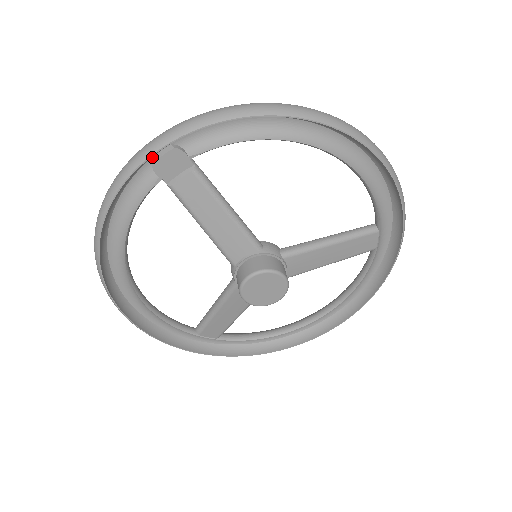
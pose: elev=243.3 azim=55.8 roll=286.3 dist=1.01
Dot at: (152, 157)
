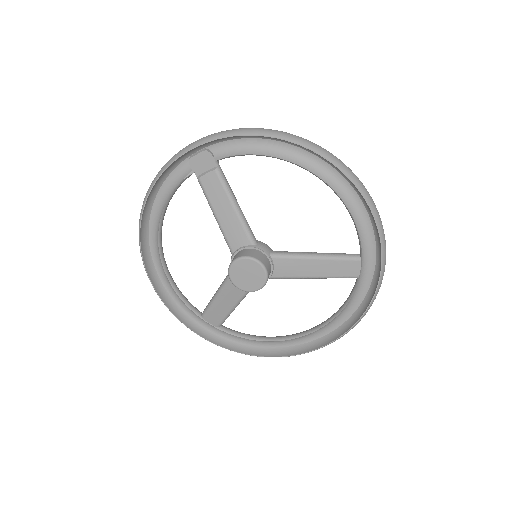
Dot at: (191, 155)
